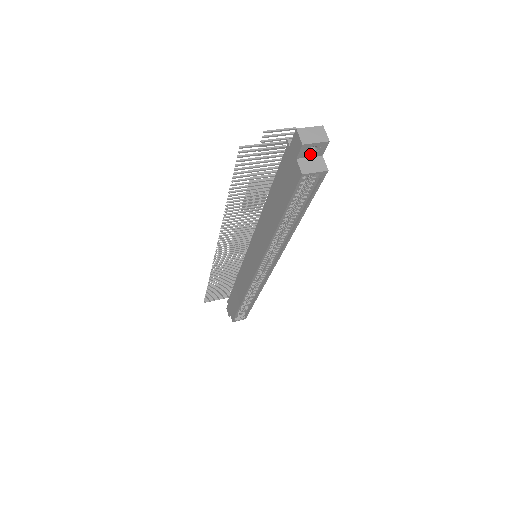
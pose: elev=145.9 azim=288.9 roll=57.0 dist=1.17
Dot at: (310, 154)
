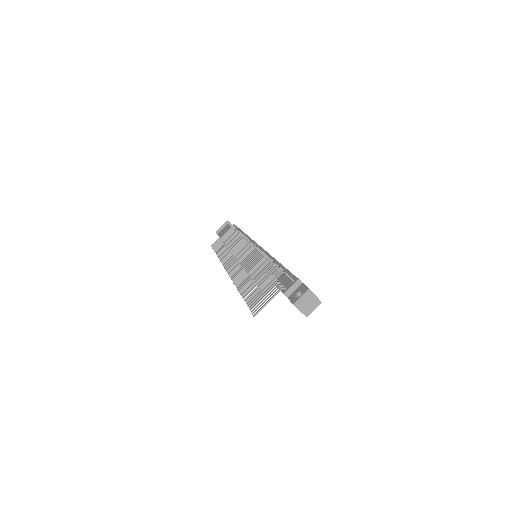
Dot at: occluded
